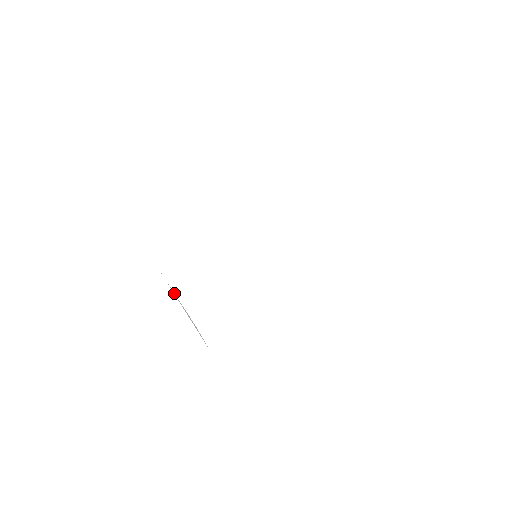
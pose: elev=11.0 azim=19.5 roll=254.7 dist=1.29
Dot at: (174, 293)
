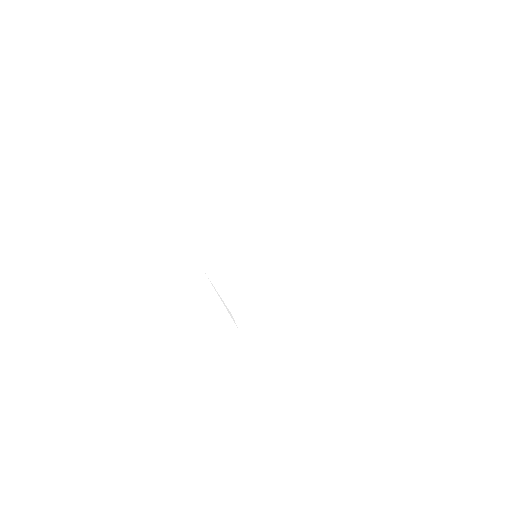
Dot at: occluded
